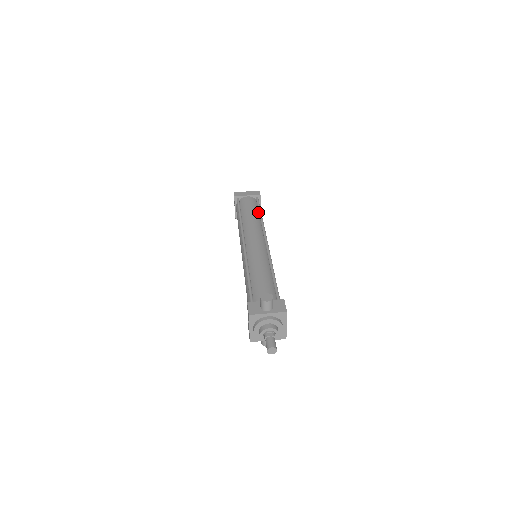
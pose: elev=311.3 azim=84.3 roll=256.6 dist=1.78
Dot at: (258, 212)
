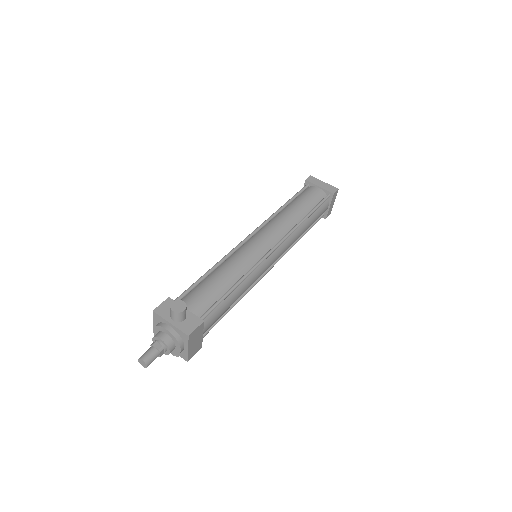
Dot at: (310, 211)
